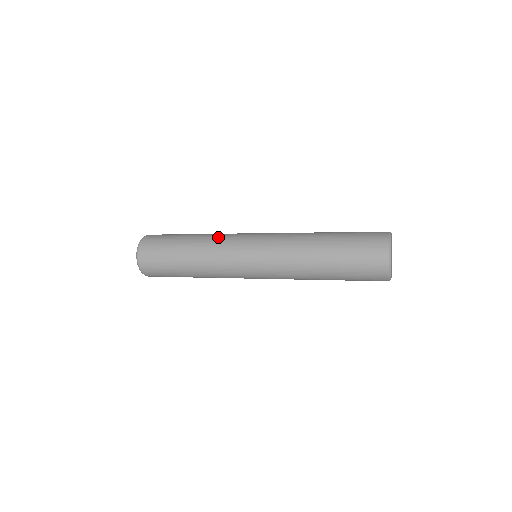
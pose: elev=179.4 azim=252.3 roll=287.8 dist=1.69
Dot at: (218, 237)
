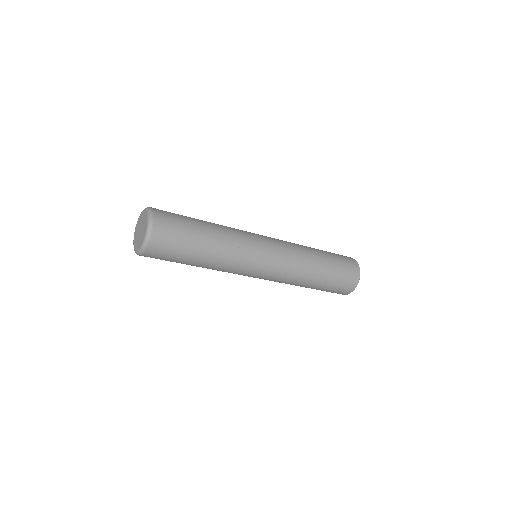
Dot at: (233, 228)
